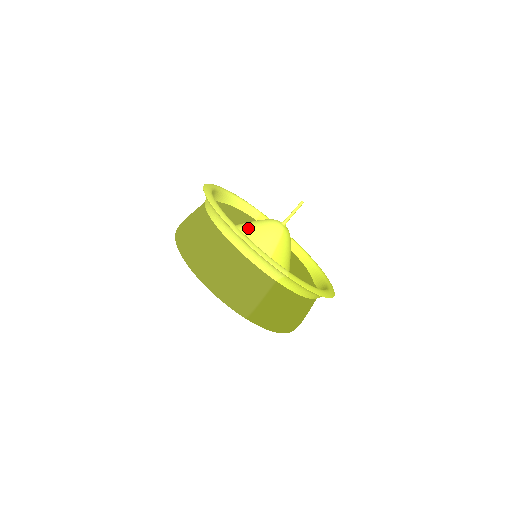
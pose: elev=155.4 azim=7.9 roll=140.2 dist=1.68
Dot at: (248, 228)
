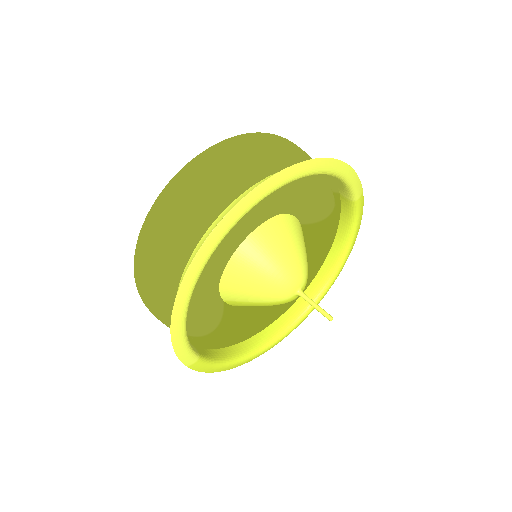
Dot at: (255, 260)
